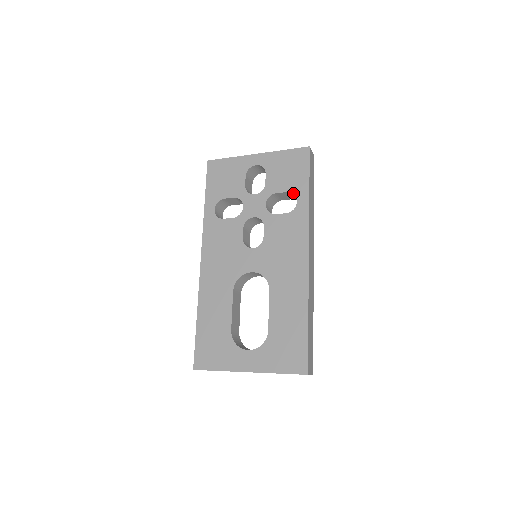
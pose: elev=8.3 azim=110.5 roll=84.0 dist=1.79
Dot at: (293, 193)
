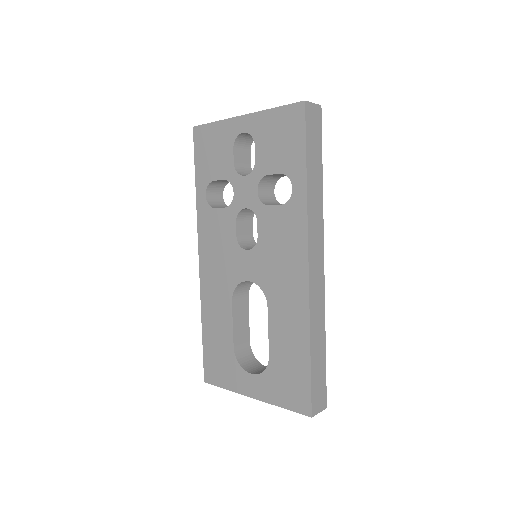
Dot at: (287, 175)
